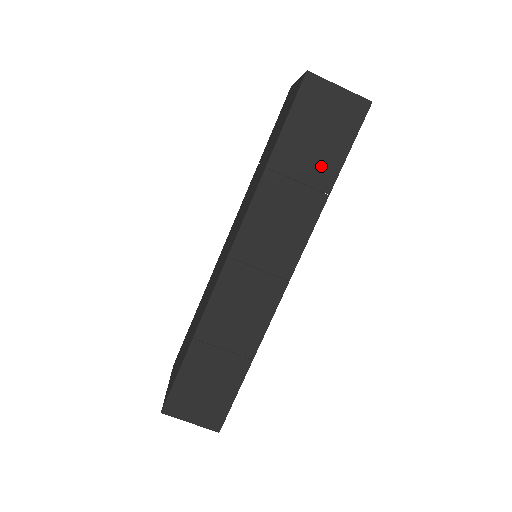
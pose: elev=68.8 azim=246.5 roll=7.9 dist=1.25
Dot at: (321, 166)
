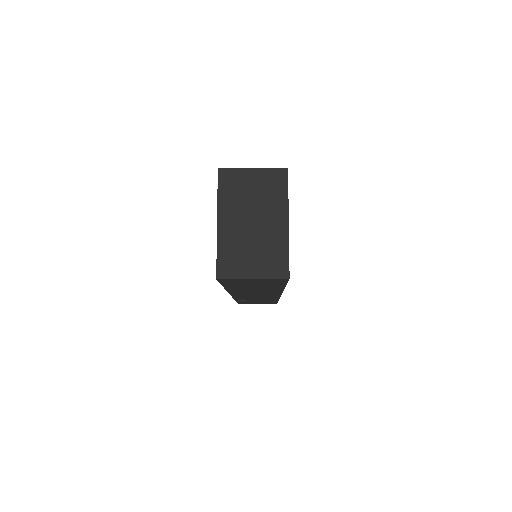
Dot at: (268, 287)
